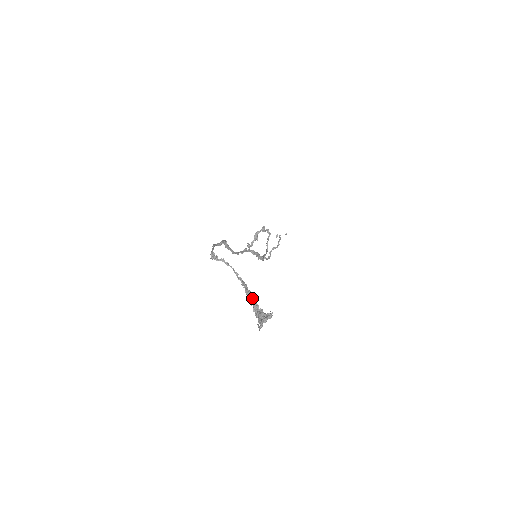
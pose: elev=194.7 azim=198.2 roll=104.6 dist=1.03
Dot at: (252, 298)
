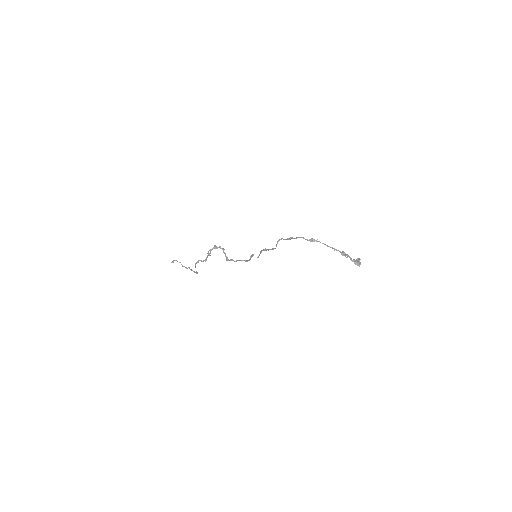
Dot at: occluded
